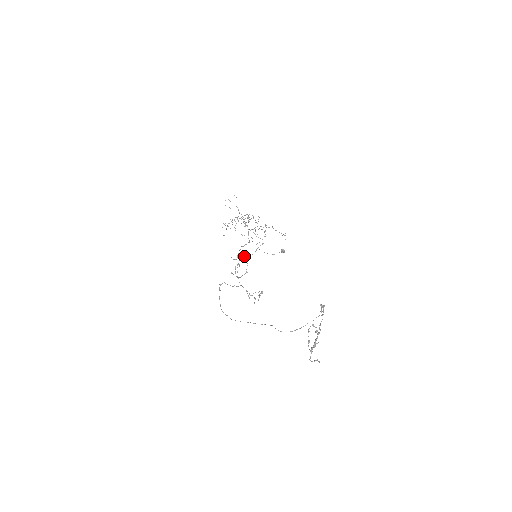
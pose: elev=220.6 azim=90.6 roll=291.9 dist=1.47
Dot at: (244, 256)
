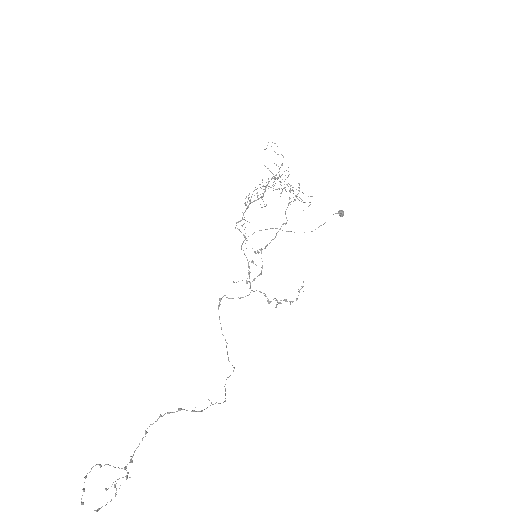
Dot at: (259, 249)
